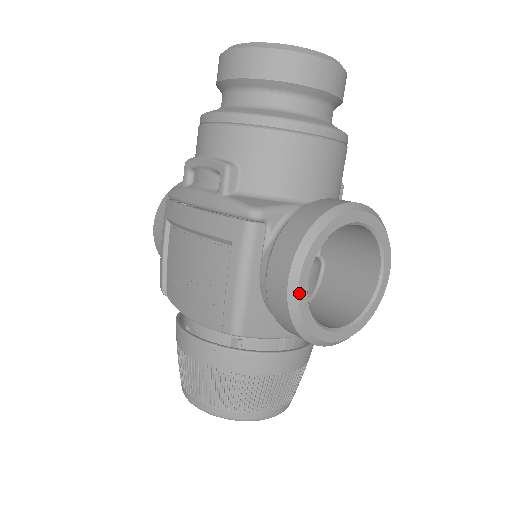
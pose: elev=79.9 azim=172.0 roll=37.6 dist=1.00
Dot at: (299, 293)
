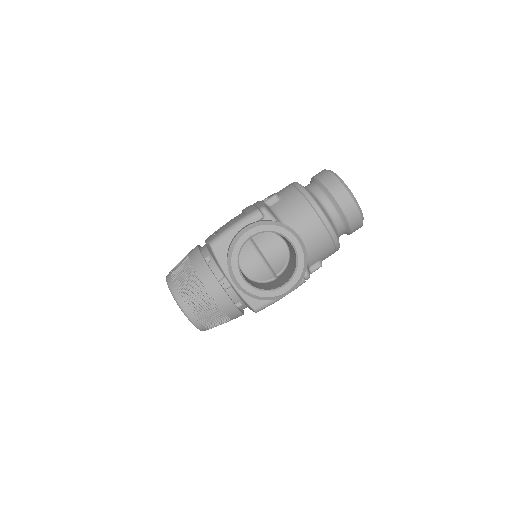
Dot at: (243, 236)
